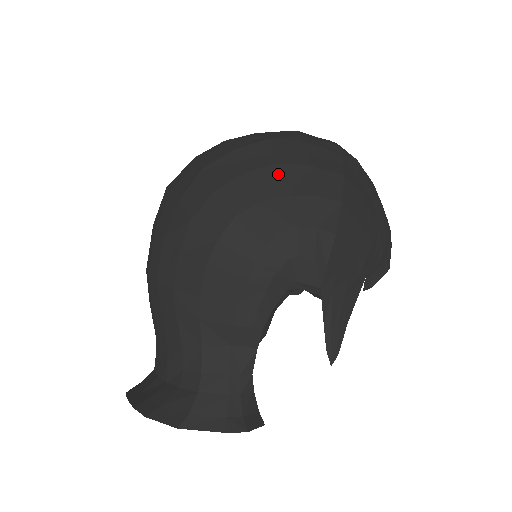
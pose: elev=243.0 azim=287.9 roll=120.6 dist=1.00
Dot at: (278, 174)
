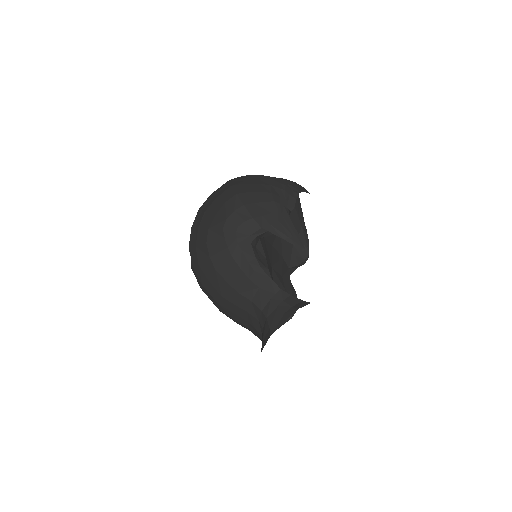
Dot at: (208, 214)
